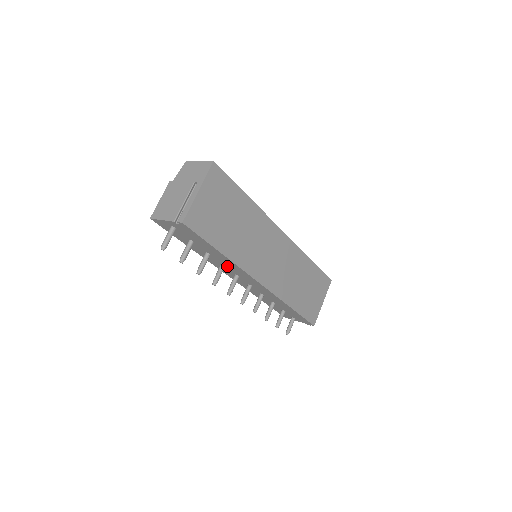
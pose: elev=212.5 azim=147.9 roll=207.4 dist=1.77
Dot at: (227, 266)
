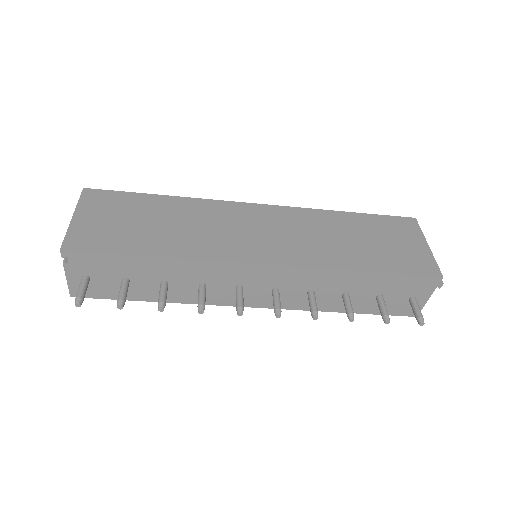
Dot at: (205, 281)
